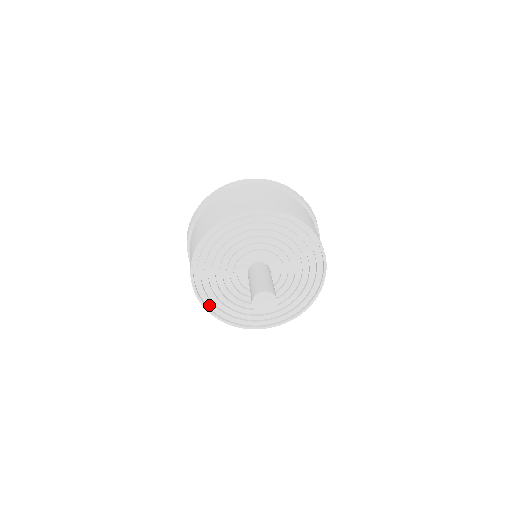
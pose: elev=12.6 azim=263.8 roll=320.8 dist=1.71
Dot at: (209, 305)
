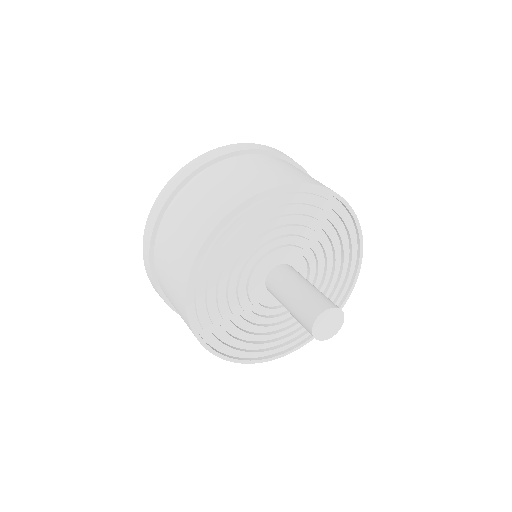
Dot at: (195, 318)
